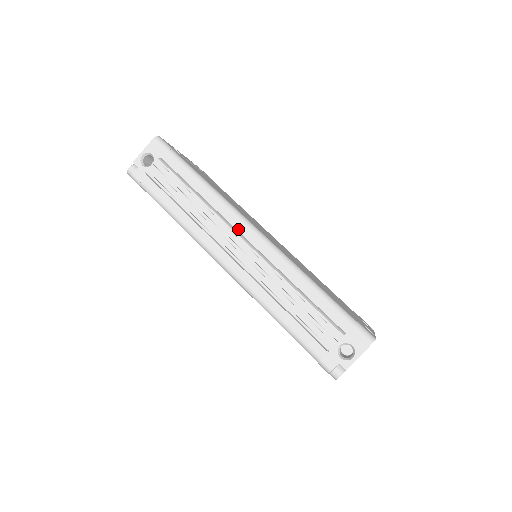
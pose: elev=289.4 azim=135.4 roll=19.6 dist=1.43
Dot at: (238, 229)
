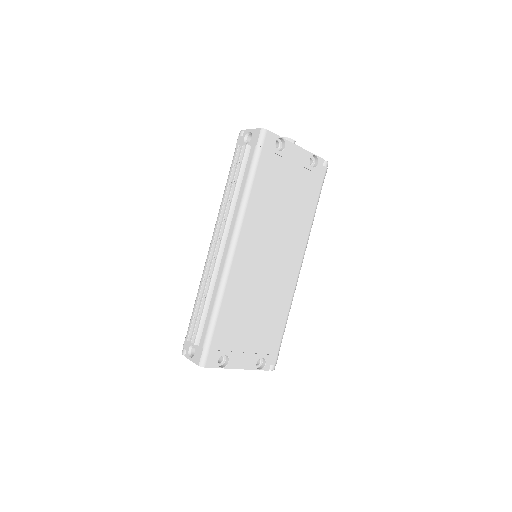
Dot at: (229, 235)
